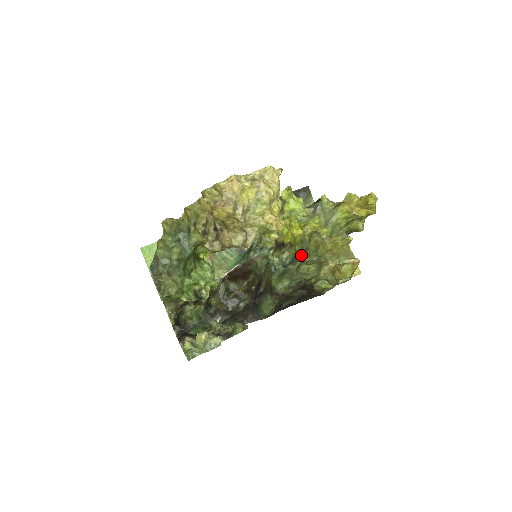
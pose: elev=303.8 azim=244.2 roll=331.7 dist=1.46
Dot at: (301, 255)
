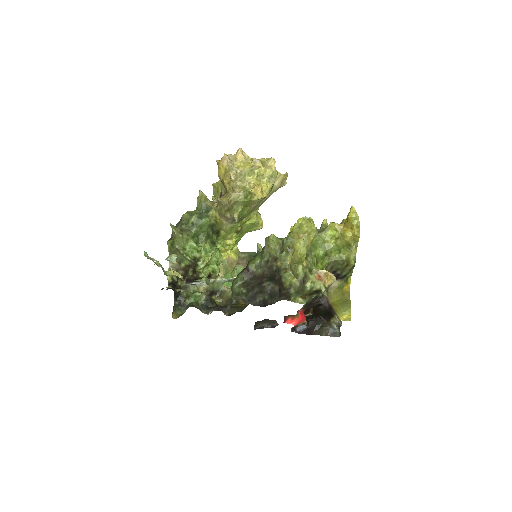
Dot at: occluded
